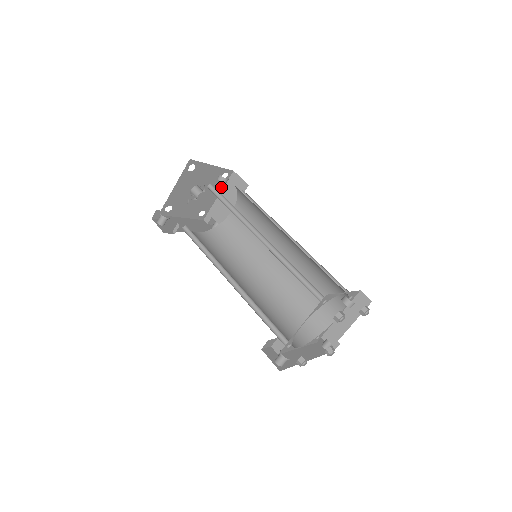
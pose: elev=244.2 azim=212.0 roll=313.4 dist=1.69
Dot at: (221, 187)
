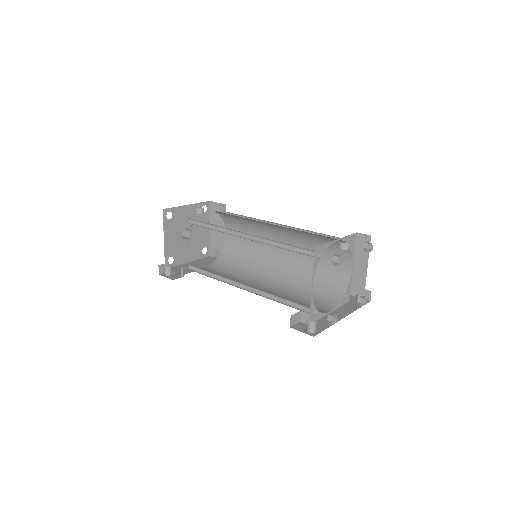
Dot at: (207, 220)
